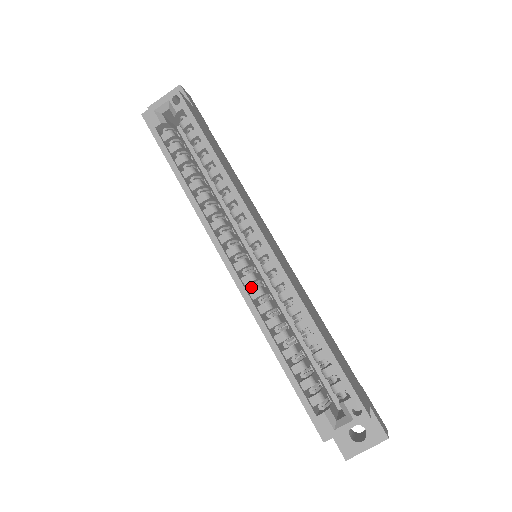
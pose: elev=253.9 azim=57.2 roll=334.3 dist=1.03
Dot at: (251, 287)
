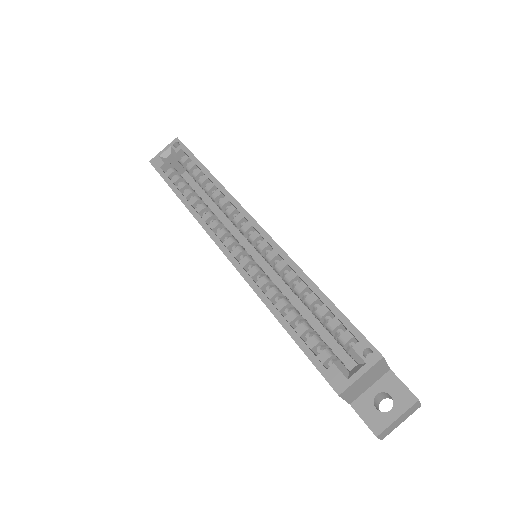
Dot at: (249, 269)
